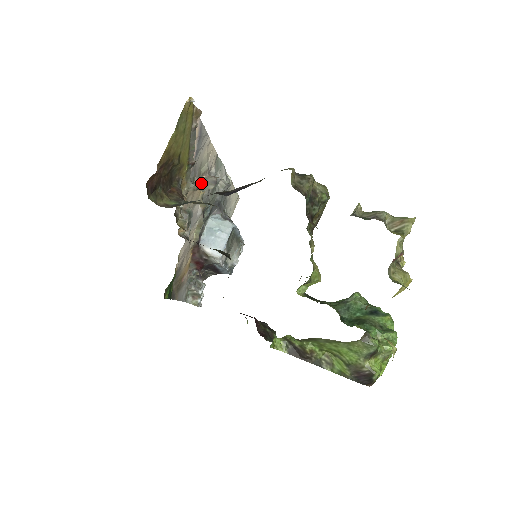
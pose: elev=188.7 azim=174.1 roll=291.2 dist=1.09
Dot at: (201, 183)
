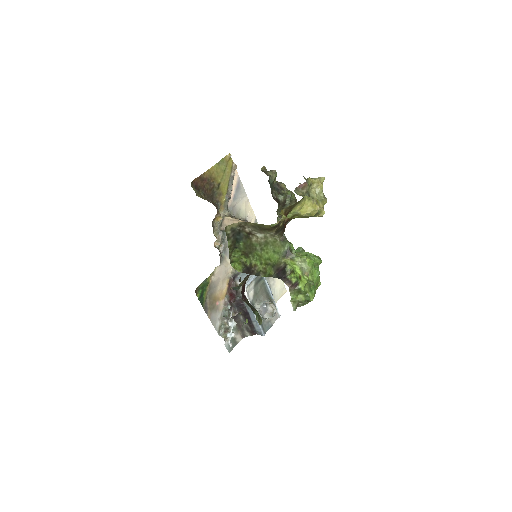
Dot at: occluded
